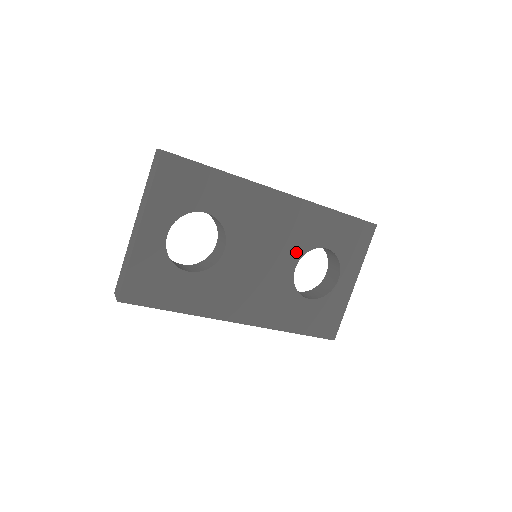
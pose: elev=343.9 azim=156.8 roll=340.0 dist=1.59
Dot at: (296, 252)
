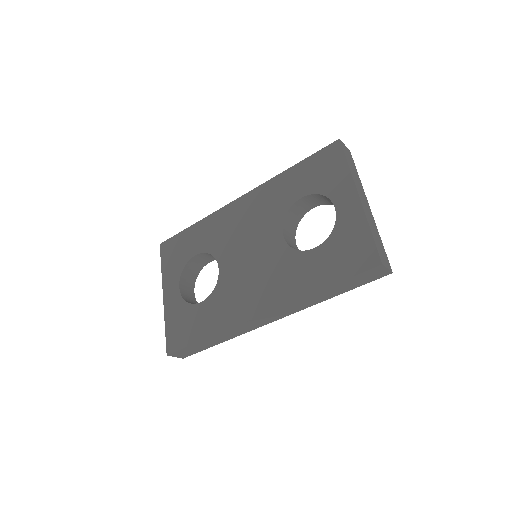
Dot at: (276, 223)
